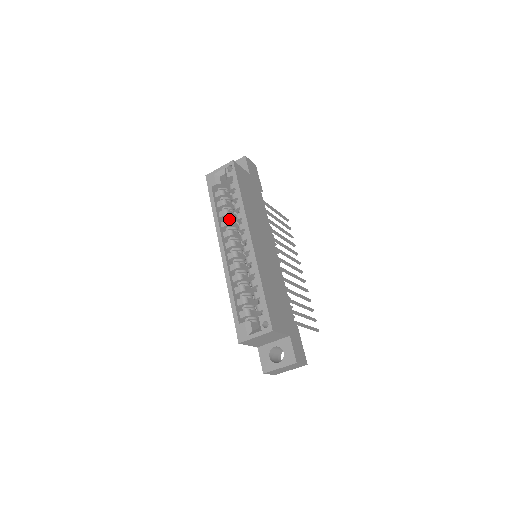
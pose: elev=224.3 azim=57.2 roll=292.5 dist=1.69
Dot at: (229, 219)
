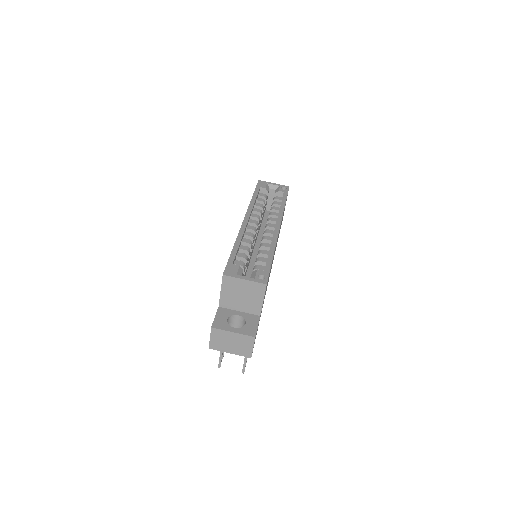
Dot at: occluded
